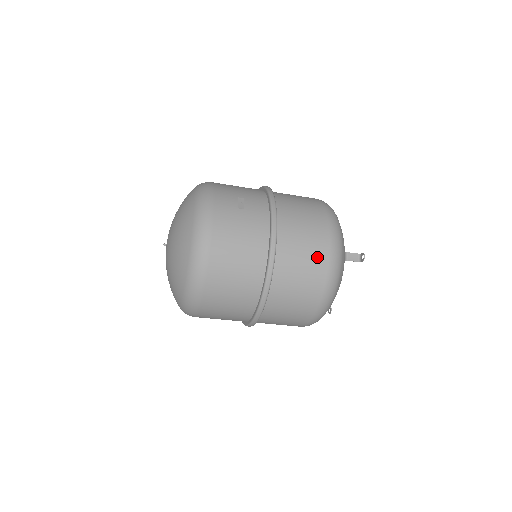
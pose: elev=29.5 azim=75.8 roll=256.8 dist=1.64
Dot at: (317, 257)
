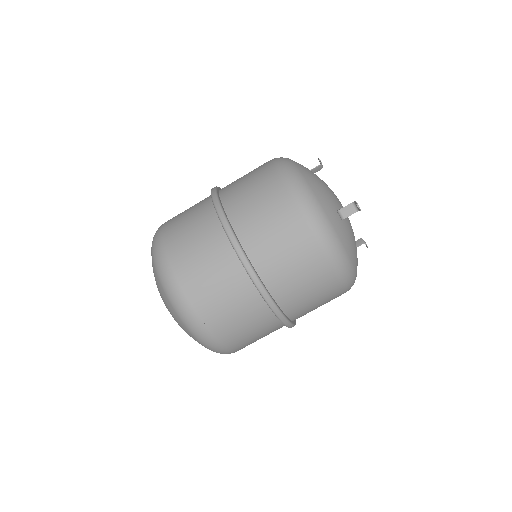
Dot at: occluded
